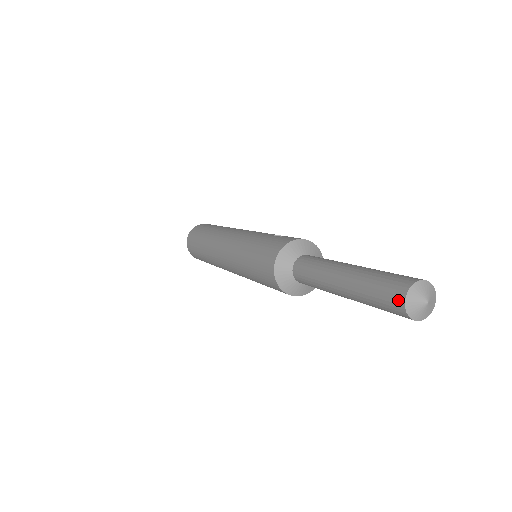
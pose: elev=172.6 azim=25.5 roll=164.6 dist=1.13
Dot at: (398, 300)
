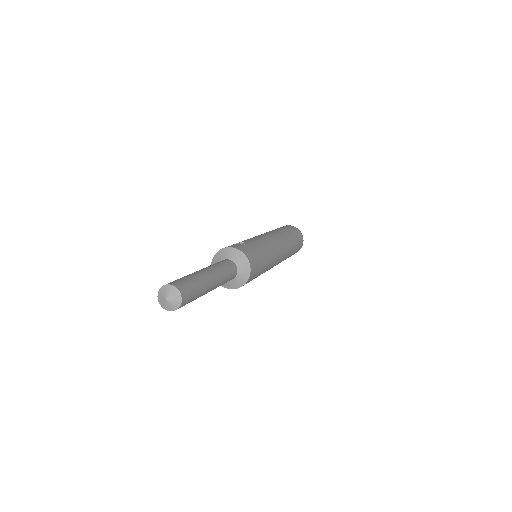
Dot at: occluded
